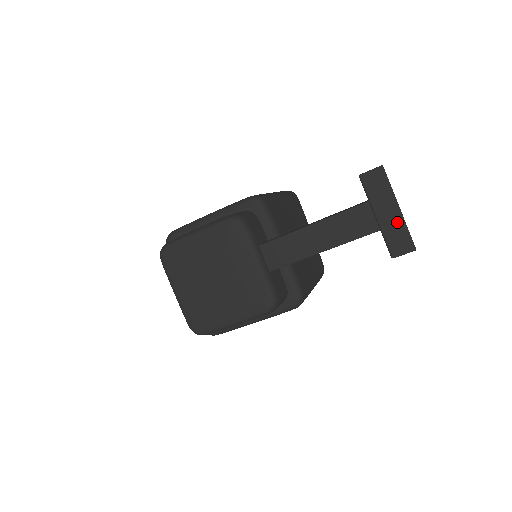
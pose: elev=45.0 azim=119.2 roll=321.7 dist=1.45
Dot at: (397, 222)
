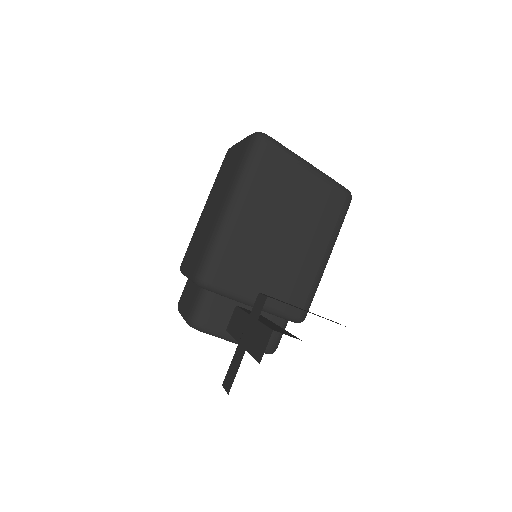
Dot at: occluded
